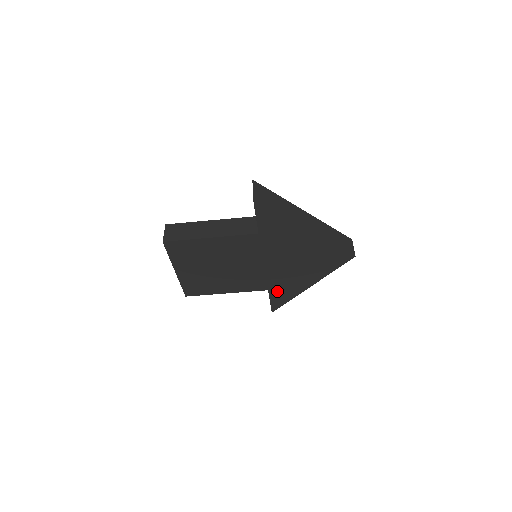
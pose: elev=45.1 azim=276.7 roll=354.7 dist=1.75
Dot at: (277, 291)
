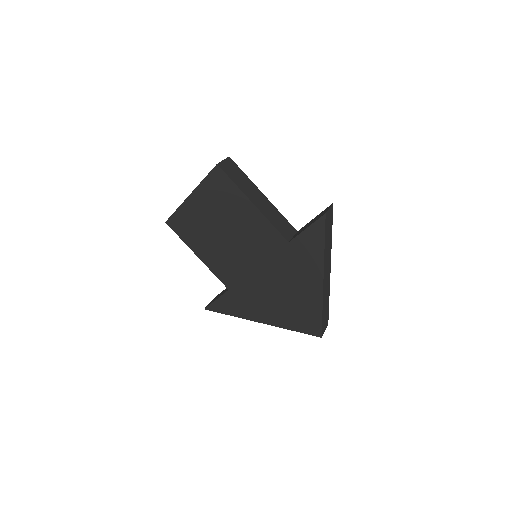
Dot at: (233, 298)
